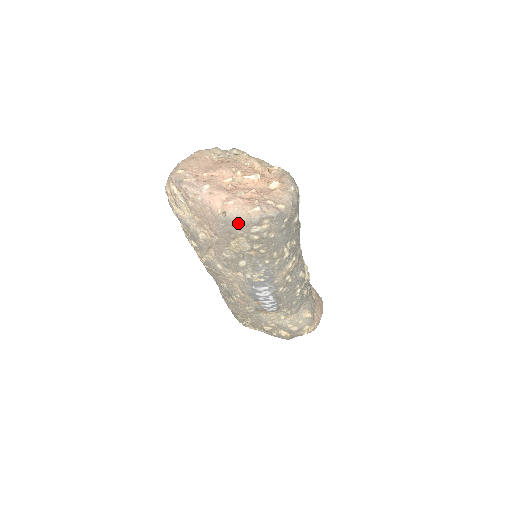
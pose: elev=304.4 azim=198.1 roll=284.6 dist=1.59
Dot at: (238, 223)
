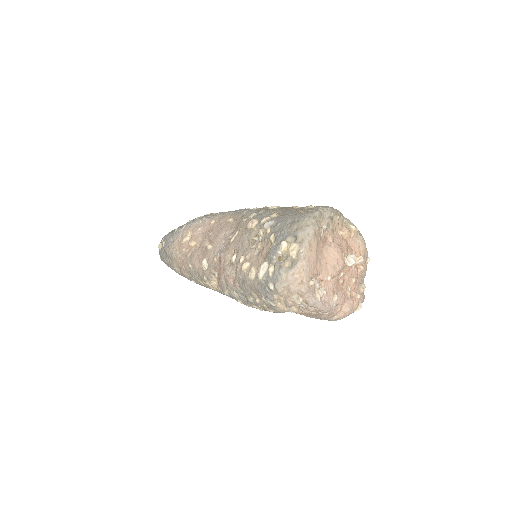
Dot at: occluded
